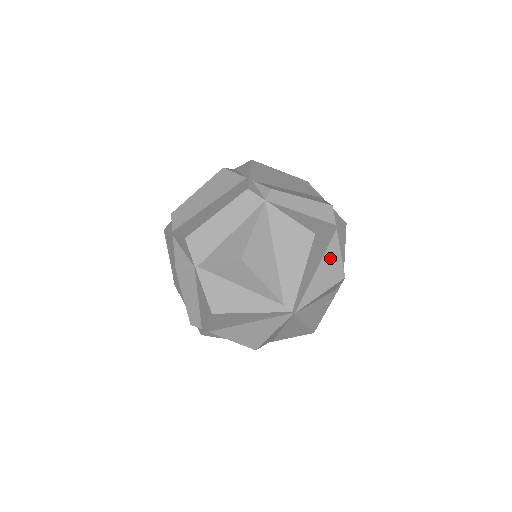
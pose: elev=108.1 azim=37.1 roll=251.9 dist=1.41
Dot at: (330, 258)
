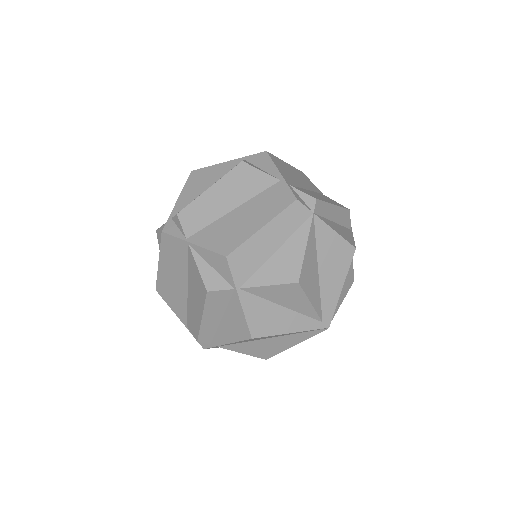
Dot at: occluded
